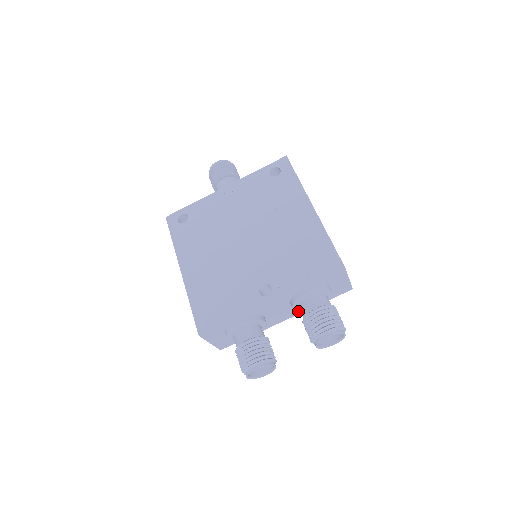
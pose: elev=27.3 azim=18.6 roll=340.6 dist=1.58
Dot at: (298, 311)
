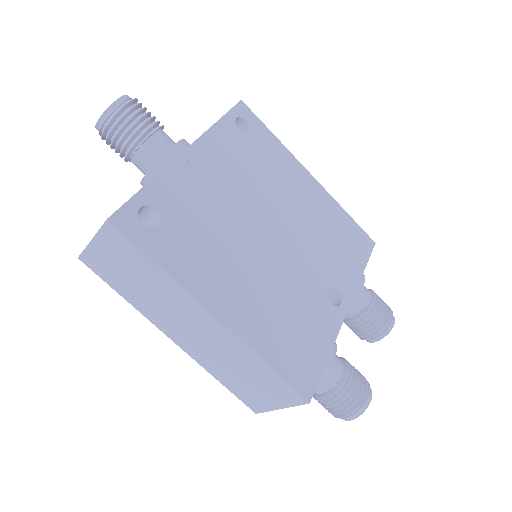
Dot at: occluded
